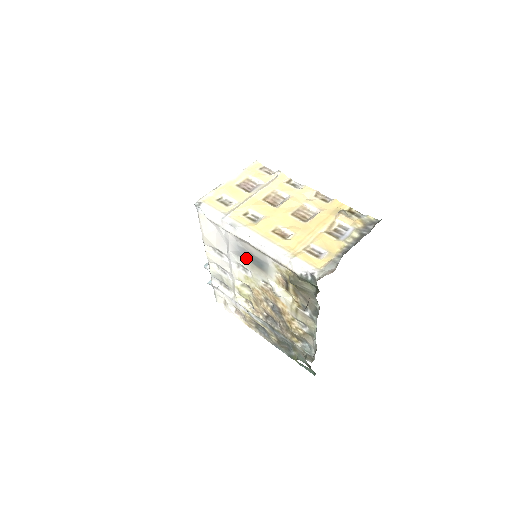
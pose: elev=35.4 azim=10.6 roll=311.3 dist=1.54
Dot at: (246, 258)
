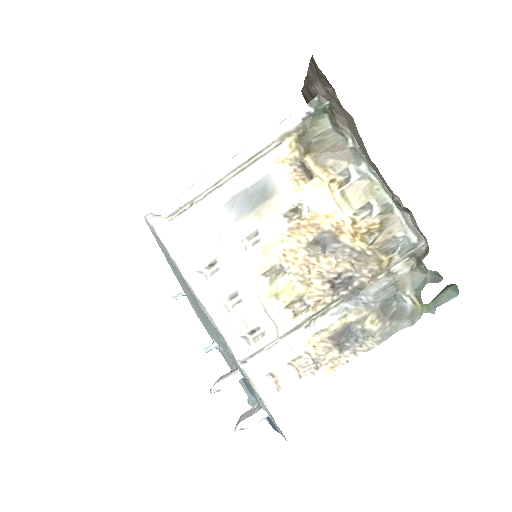
Dot at: (244, 211)
